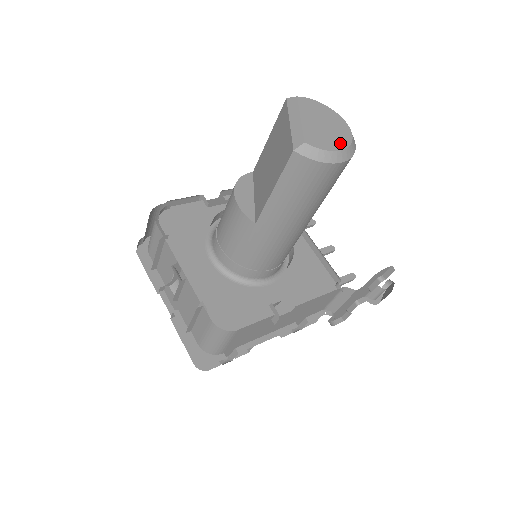
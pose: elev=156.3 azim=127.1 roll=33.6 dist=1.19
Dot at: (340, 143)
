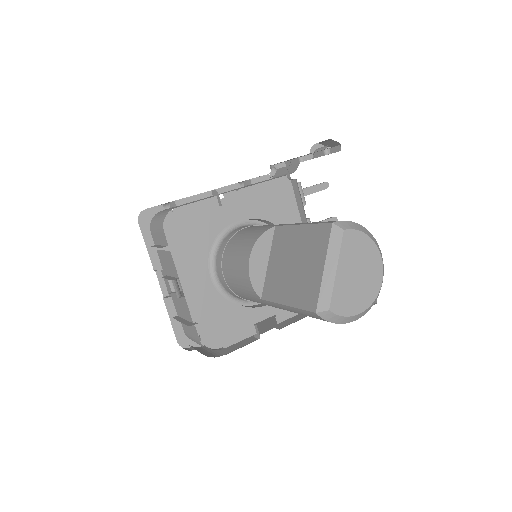
Dot at: (365, 301)
